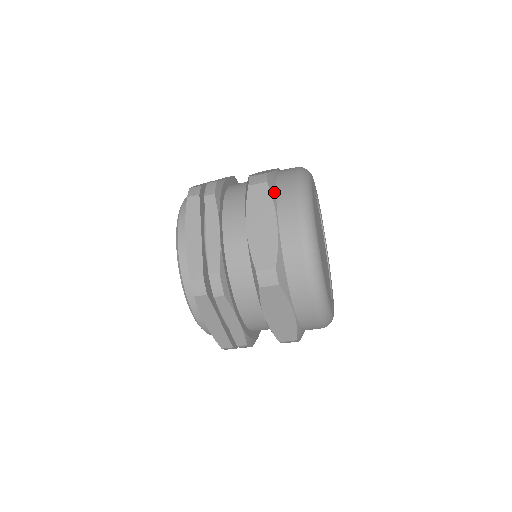
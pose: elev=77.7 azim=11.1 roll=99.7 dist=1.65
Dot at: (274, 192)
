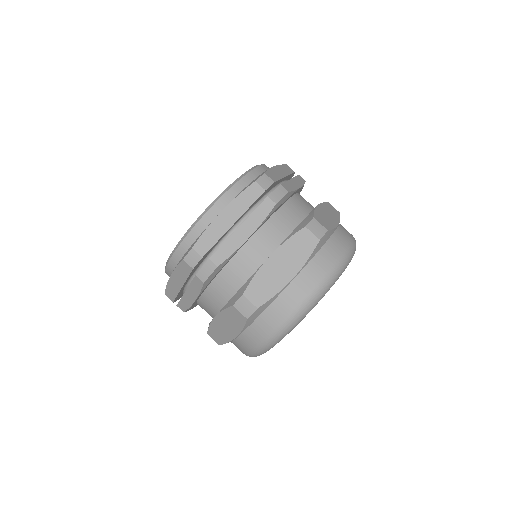
Dot at: (316, 251)
